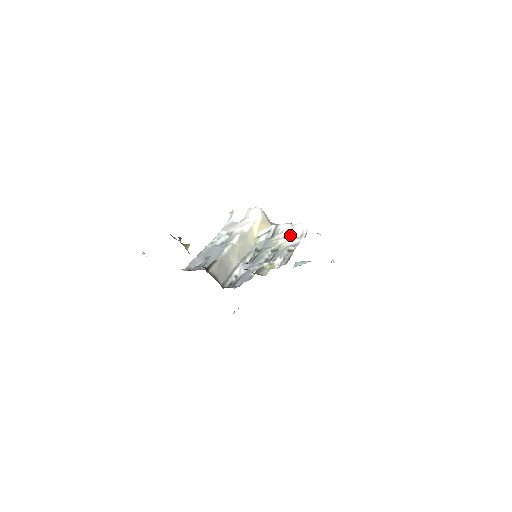
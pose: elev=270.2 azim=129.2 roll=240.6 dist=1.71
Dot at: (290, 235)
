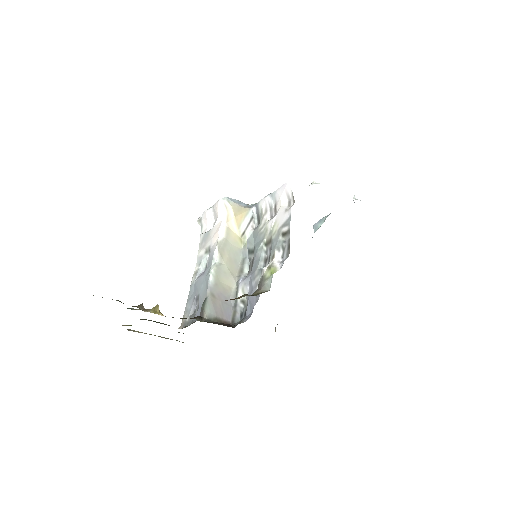
Dot at: (276, 210)
